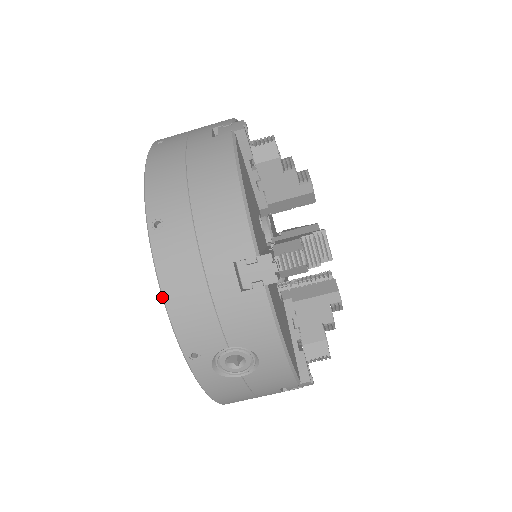
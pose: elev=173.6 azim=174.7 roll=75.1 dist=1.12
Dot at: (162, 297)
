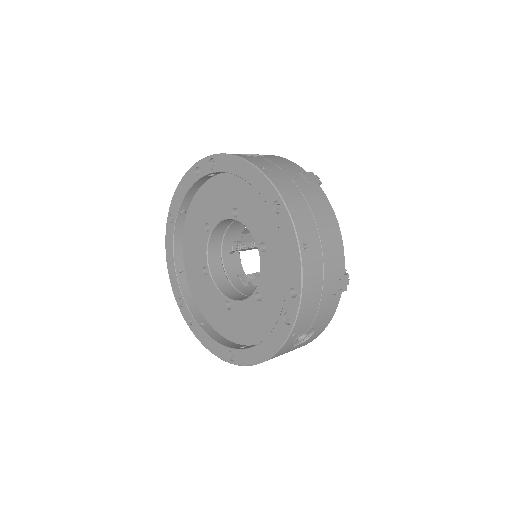
Dot at: (300, 297)
